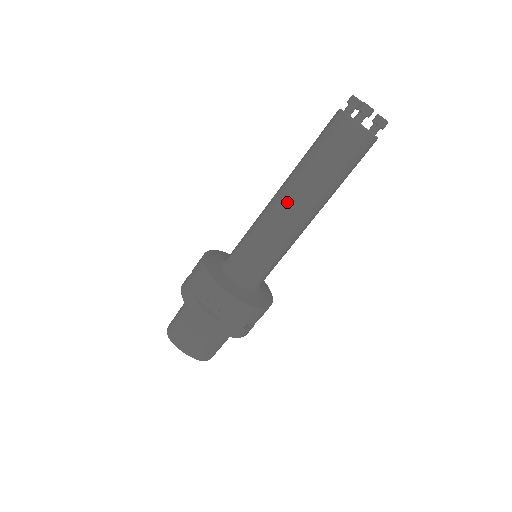
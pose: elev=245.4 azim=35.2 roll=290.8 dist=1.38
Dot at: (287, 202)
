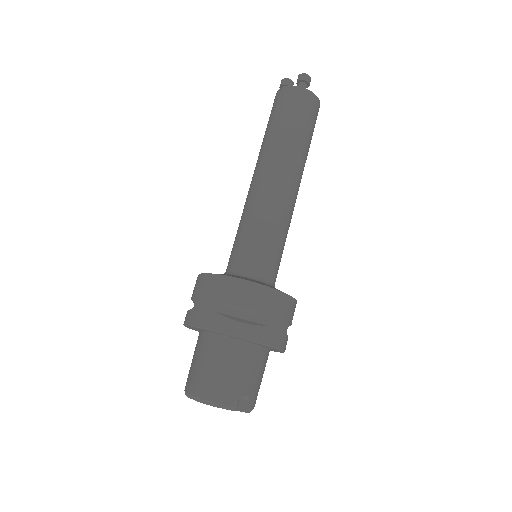
Dot at: occluded
